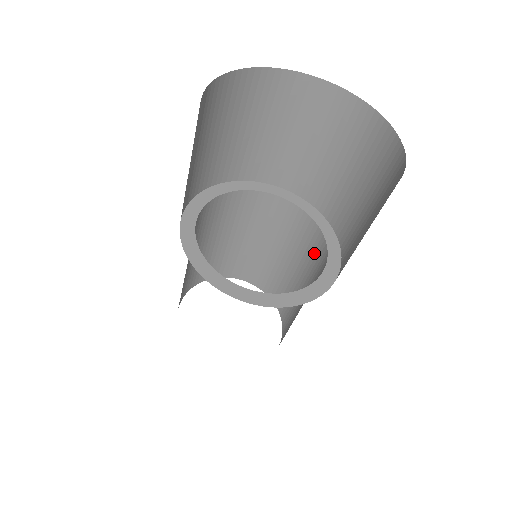
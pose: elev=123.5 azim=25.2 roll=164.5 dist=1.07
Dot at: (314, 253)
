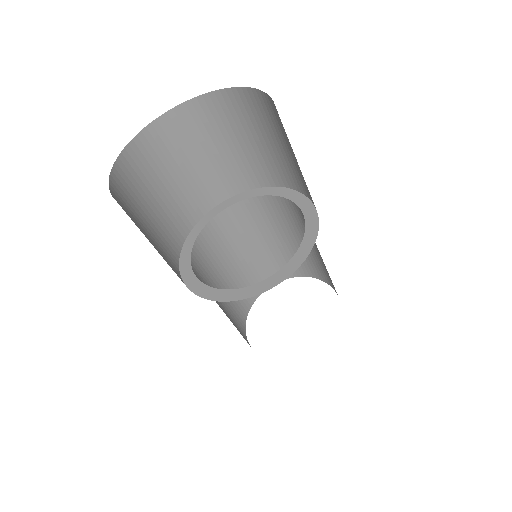
Dot at: (292, 215)
